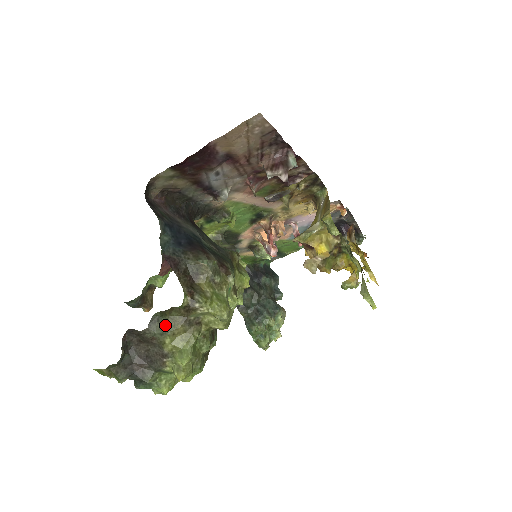
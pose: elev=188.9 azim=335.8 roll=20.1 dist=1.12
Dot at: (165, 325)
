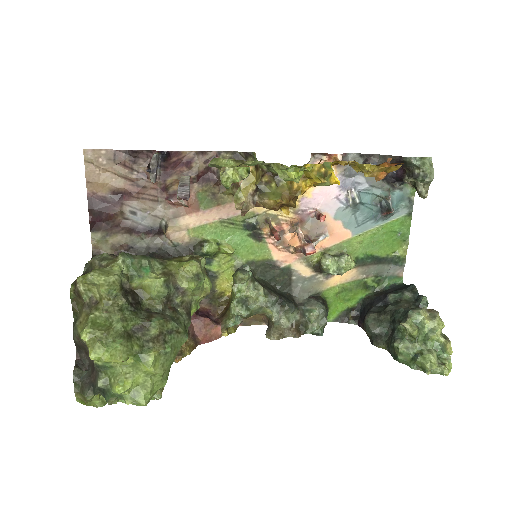
Dot at: (78, 321)
